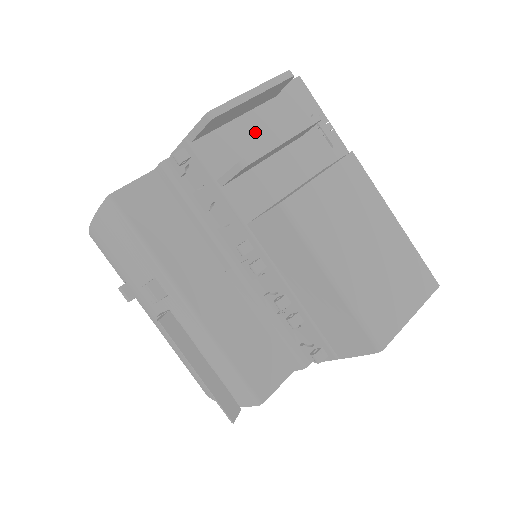
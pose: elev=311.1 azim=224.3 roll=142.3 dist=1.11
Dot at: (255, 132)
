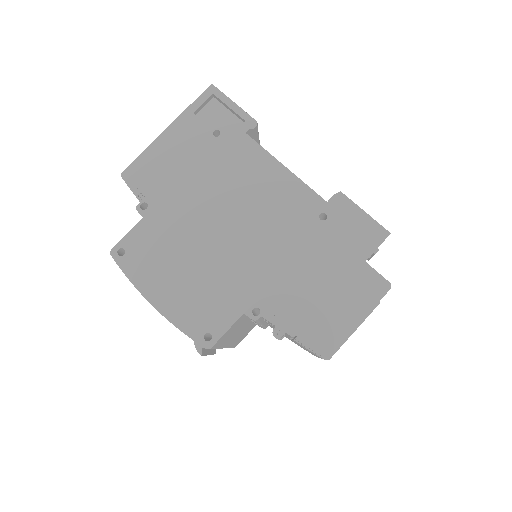
Dot at: occluded
